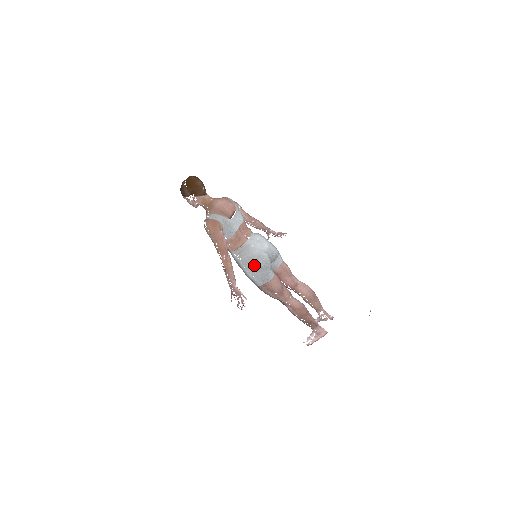
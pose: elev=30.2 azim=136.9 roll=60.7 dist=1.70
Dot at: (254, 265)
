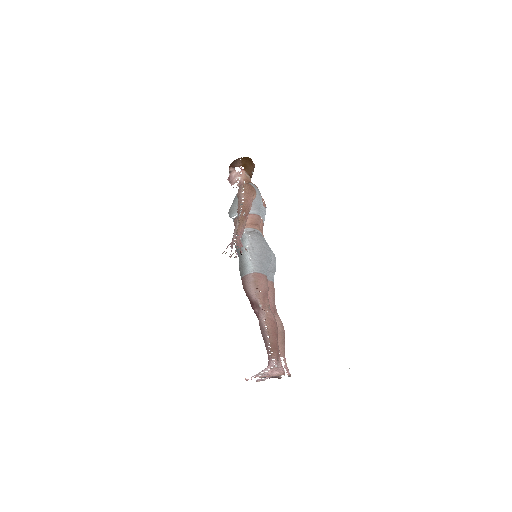
Dot at: (259, 248)
